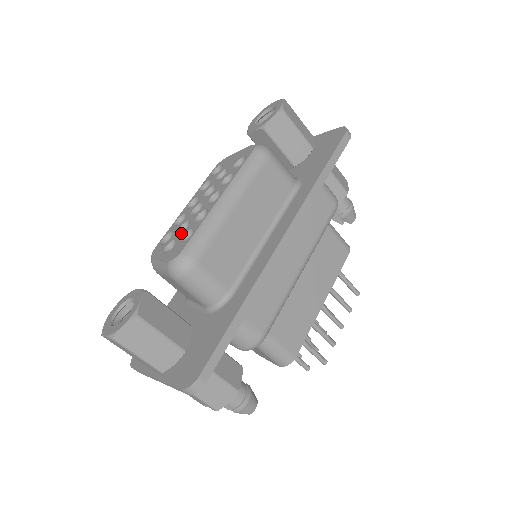
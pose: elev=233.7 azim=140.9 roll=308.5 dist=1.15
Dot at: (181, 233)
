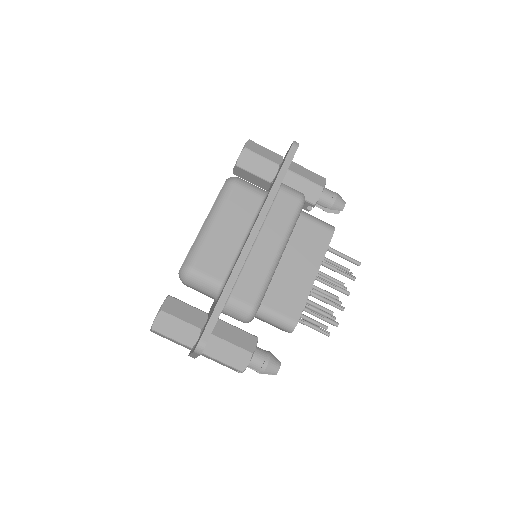
Dot at: occluded
